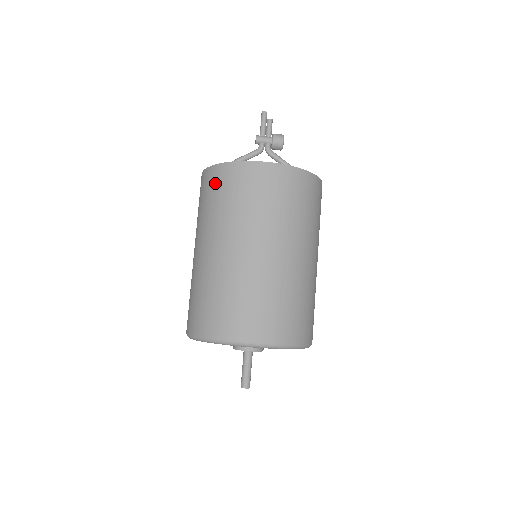
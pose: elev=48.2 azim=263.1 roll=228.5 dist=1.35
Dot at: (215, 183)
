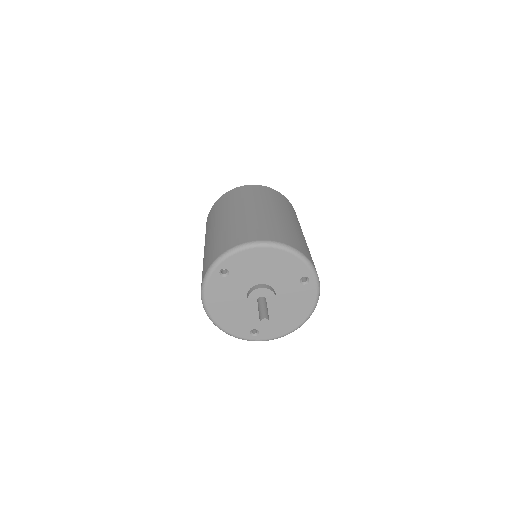
Dot at: occluded
